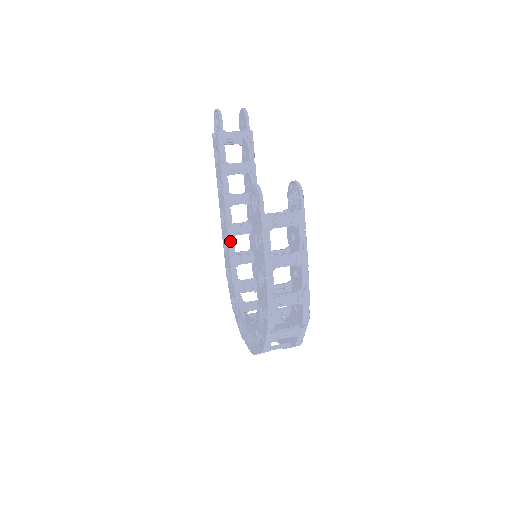
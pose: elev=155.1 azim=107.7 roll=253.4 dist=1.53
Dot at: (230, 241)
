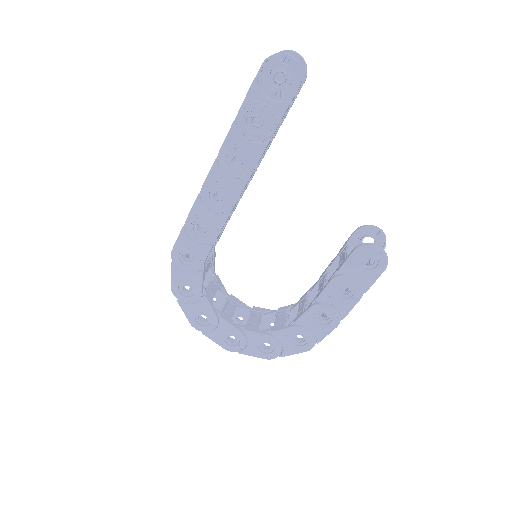
Dot at: occluded
